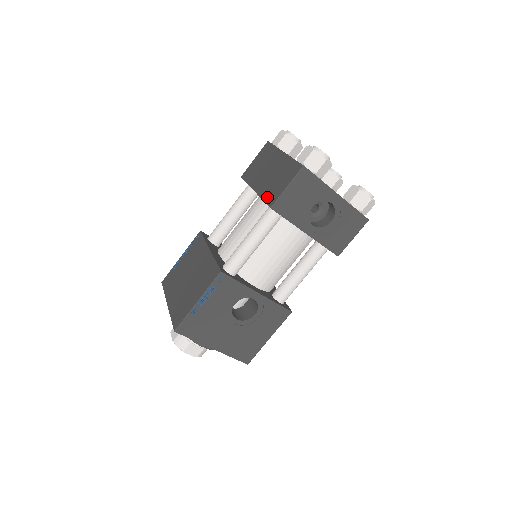
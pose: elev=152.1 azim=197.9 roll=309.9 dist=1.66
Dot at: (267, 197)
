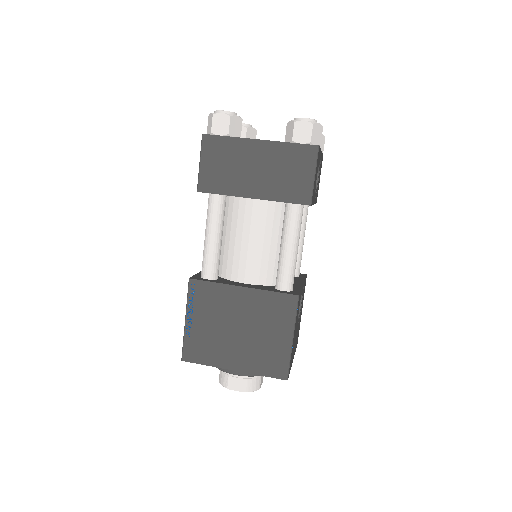
Dot at: (290, 197)
